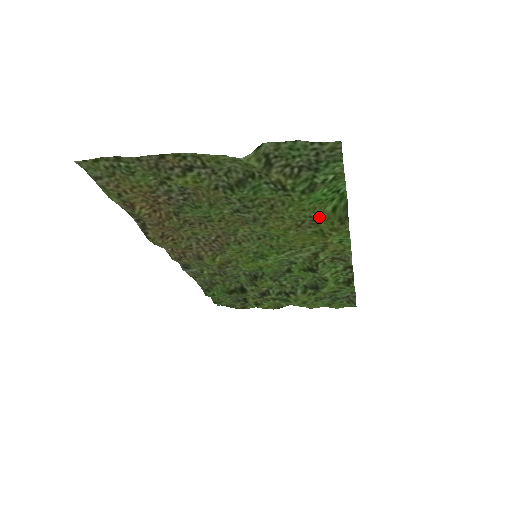
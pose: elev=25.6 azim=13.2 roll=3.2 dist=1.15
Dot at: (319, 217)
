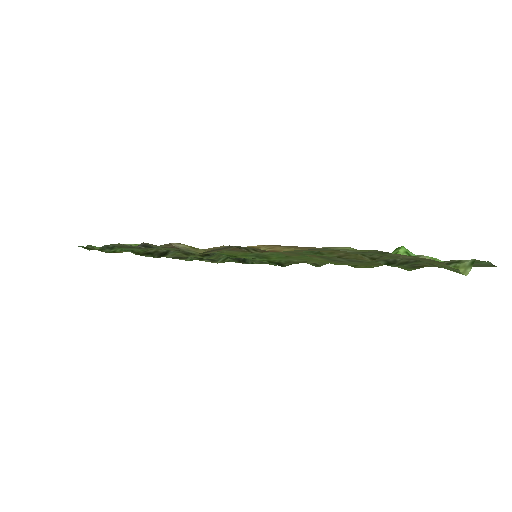
Dot at: occluded
